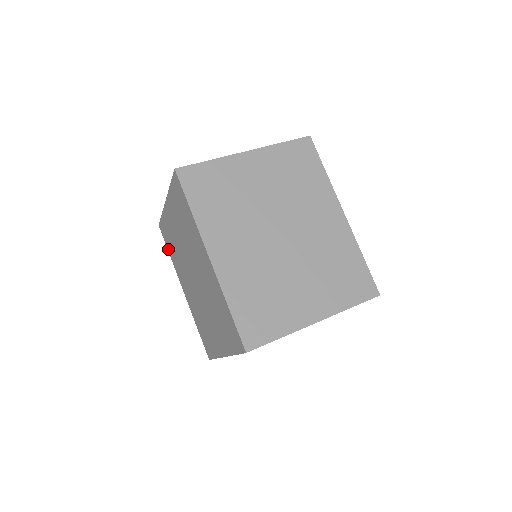
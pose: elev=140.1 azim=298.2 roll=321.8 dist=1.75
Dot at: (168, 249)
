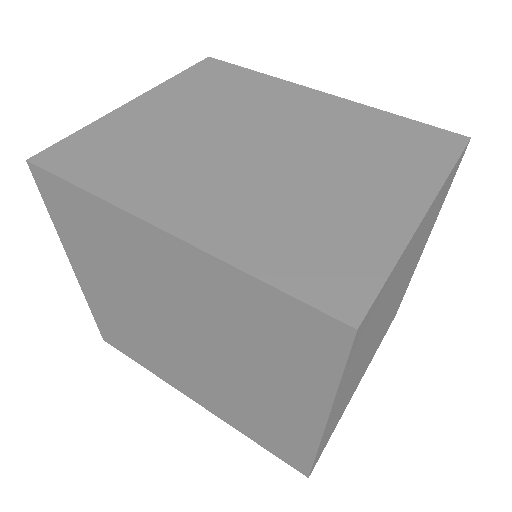
Dot at: (134, 359)
